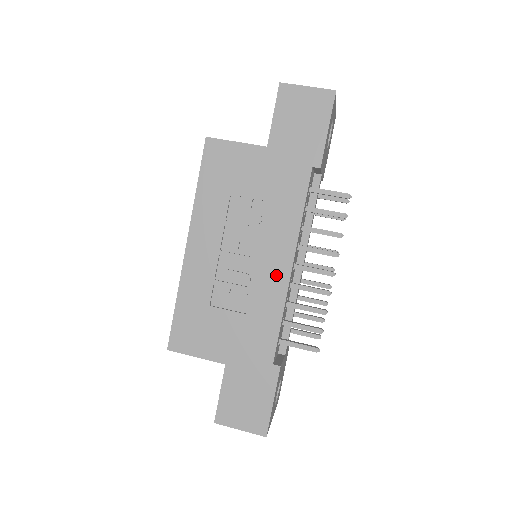
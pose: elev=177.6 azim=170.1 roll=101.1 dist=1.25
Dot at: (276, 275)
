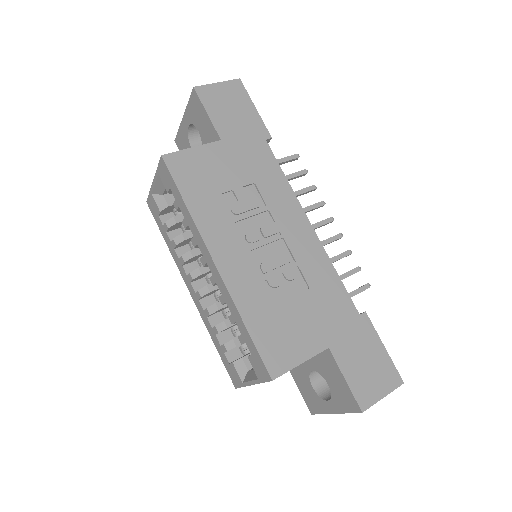
Dot at: (305, 238)
